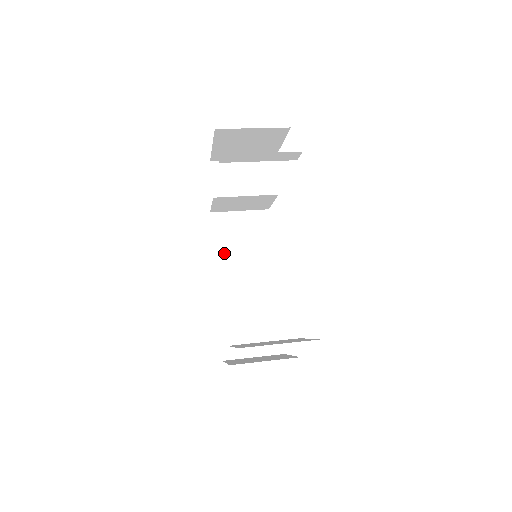
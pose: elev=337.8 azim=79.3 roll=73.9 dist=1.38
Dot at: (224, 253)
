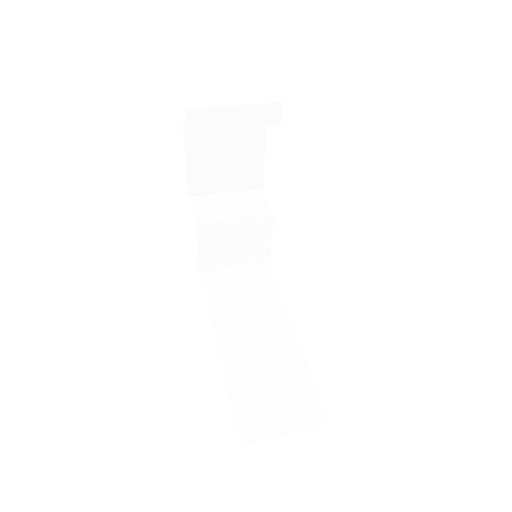
Dot at: (221, 309)
